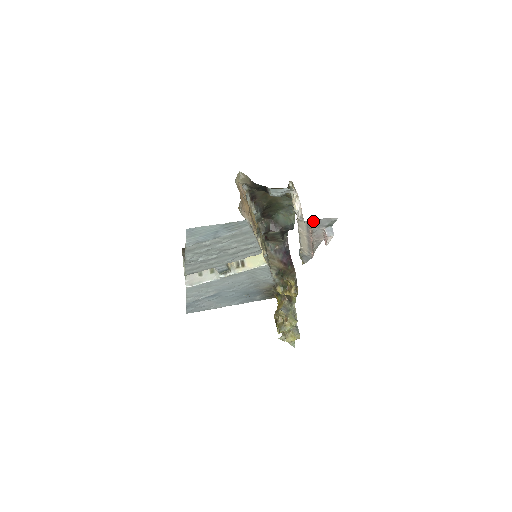
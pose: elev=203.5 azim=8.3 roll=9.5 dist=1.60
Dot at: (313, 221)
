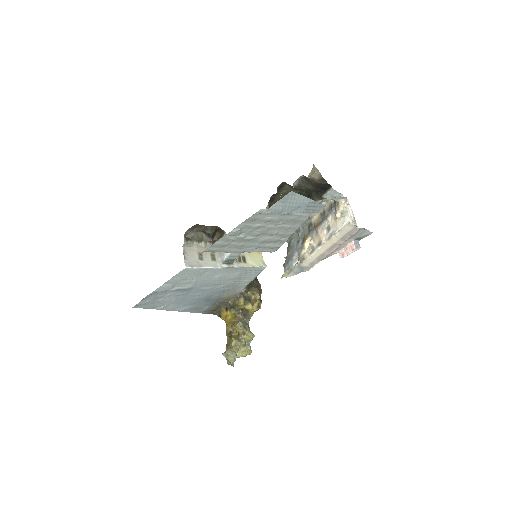
Dot at: (359, 229)
